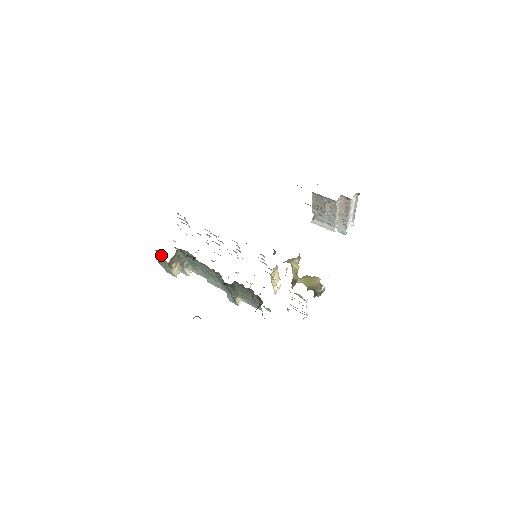
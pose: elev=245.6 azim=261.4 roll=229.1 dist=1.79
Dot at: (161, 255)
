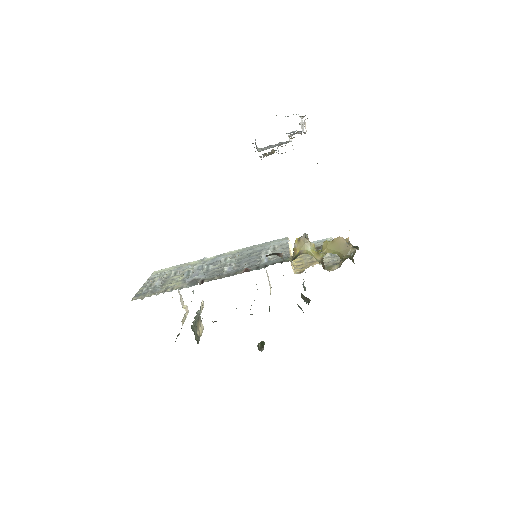
Dot at: occluded
